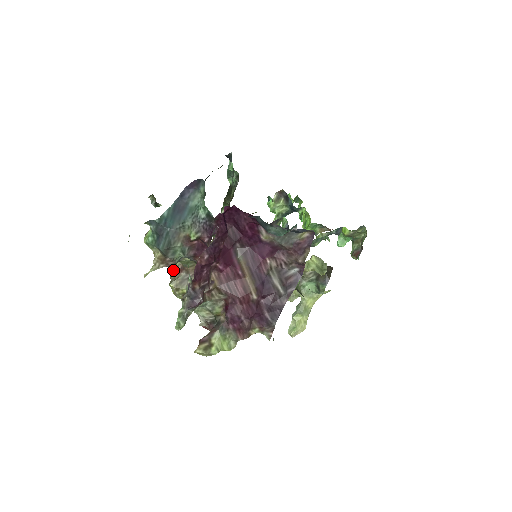
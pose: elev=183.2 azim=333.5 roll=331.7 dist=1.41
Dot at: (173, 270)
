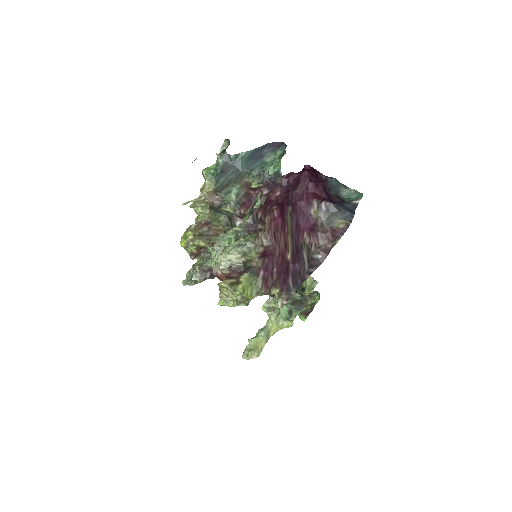
Dot at: occluded
